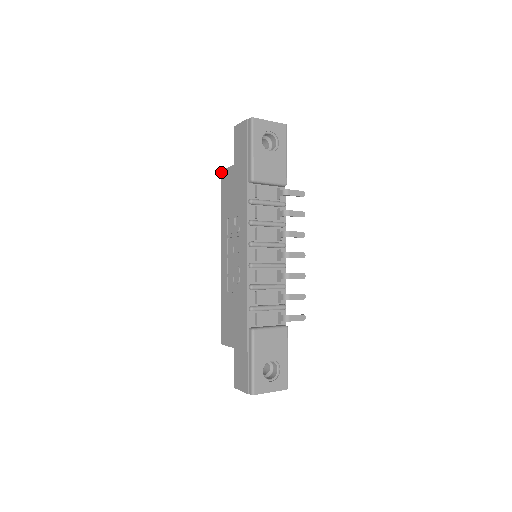
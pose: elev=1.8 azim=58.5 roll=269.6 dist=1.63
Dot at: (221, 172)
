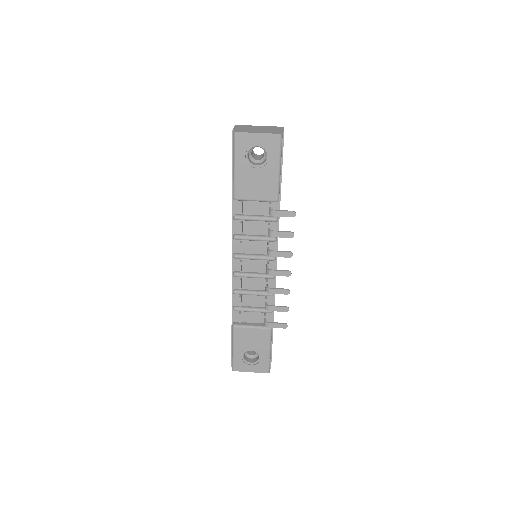
Dot at: occluded
